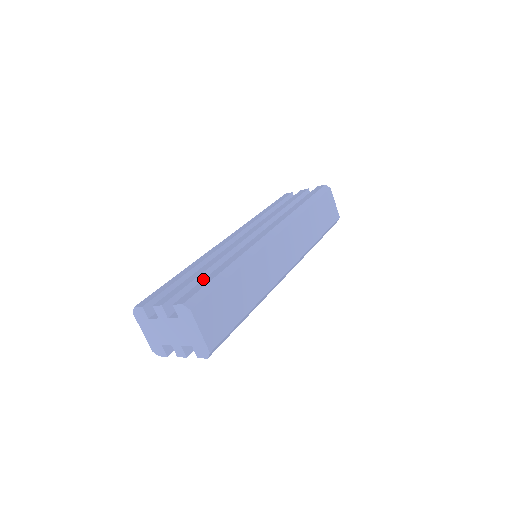
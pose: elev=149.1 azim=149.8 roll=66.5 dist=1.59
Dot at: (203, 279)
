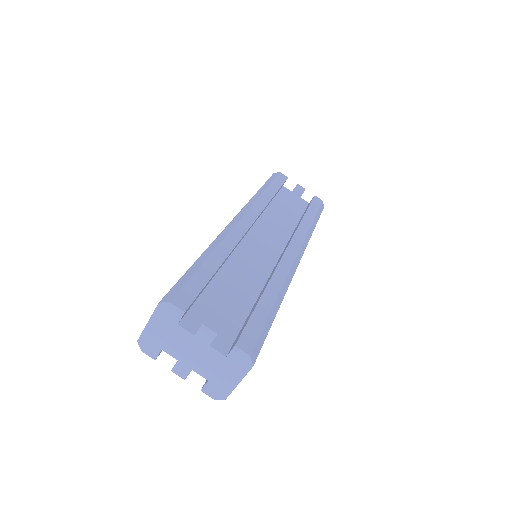
Dot at: (254, 309)
